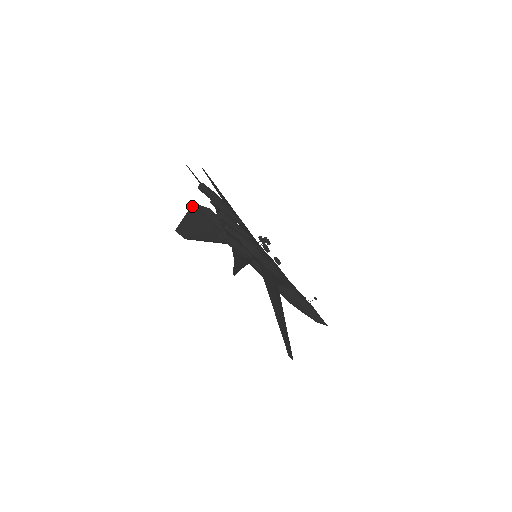
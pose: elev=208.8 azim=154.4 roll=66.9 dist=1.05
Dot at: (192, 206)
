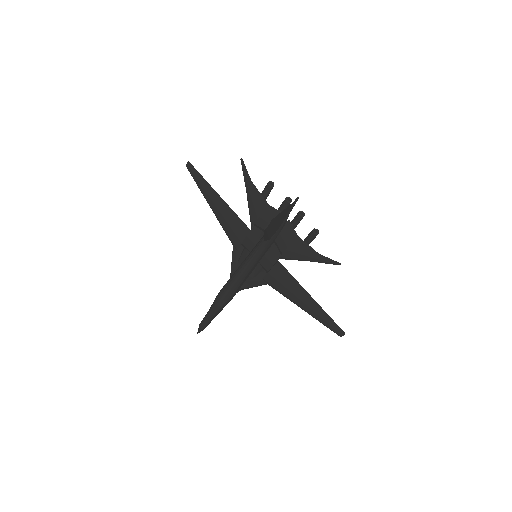
Dot at: (295, 201)
